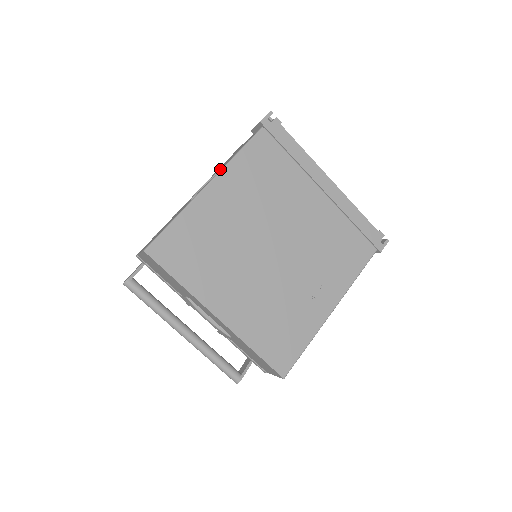
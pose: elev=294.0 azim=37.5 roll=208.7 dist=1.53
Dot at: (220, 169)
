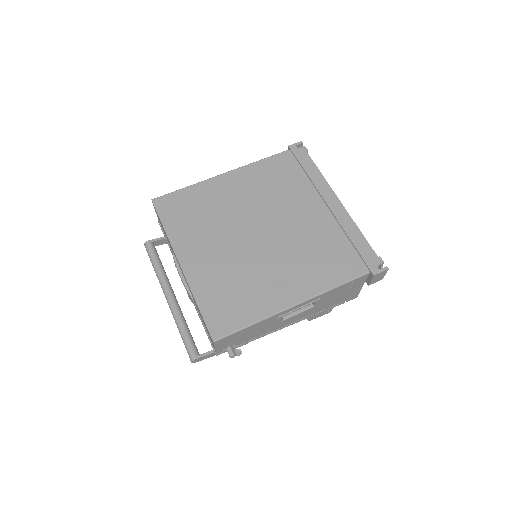
Dot at: occluded
